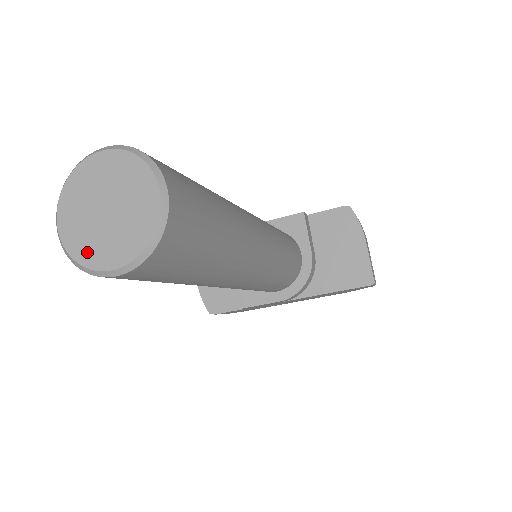
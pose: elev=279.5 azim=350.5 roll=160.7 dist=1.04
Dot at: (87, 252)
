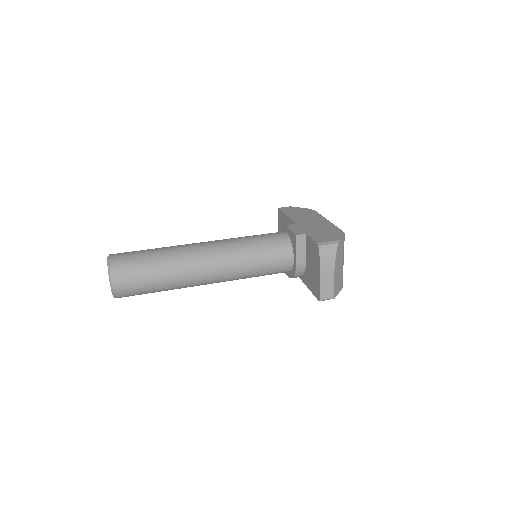
Dot at: occluded
